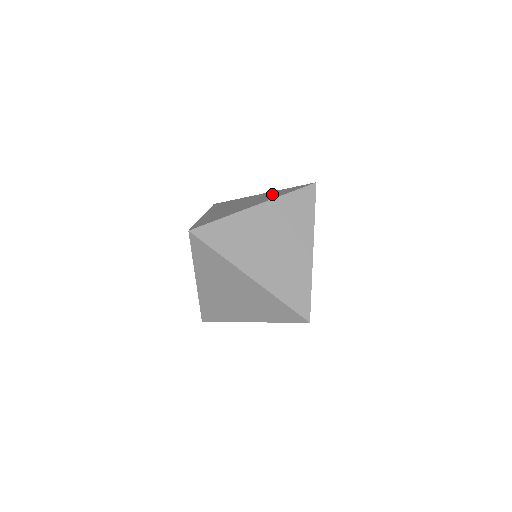
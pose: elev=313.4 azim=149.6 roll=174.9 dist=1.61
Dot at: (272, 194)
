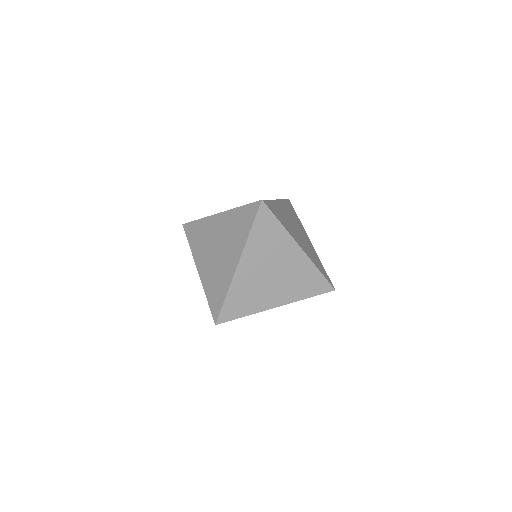
Dot at: occluded
